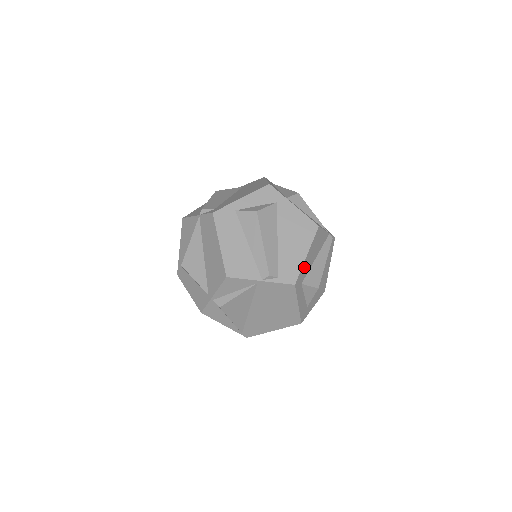
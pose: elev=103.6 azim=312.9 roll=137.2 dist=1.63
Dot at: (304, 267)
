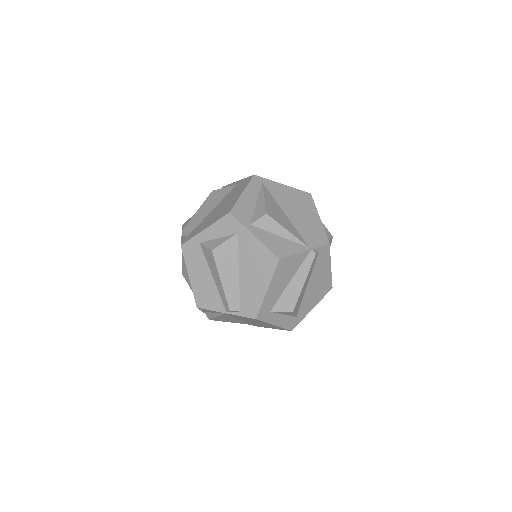
Dot at: (268, 299)
